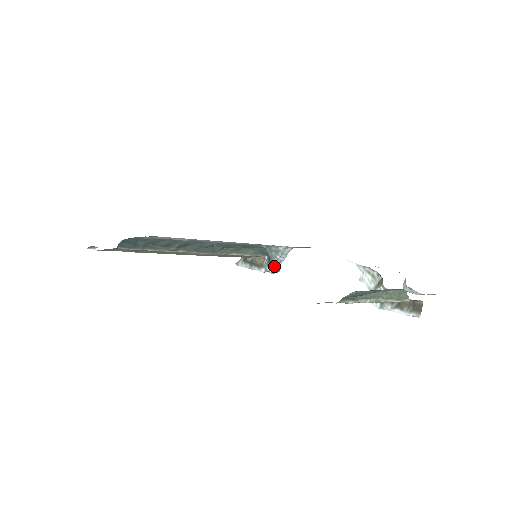
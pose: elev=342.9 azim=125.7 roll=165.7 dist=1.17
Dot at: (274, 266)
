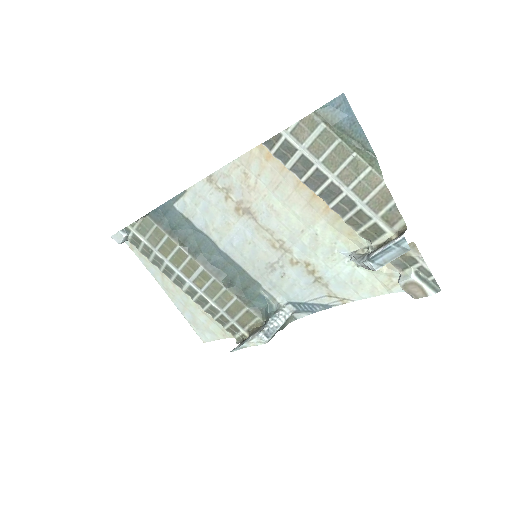
Dot at: (270, 331)
